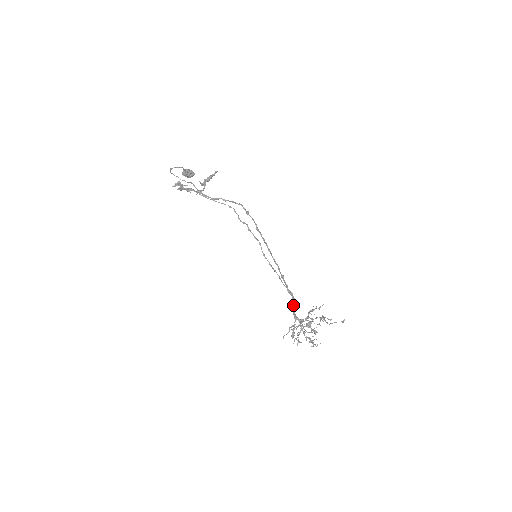
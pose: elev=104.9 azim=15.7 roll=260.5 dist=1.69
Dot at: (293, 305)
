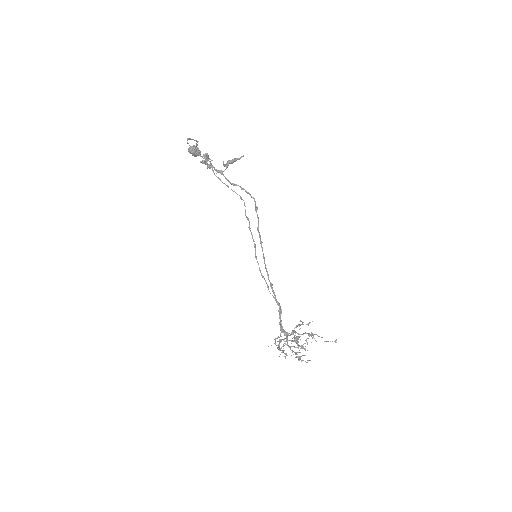
Dot at: (280, 316)
